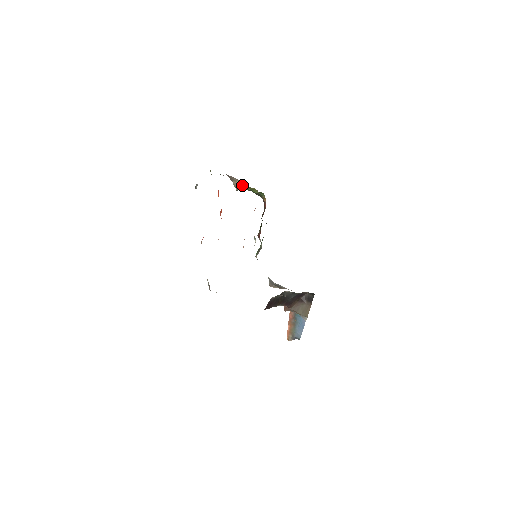
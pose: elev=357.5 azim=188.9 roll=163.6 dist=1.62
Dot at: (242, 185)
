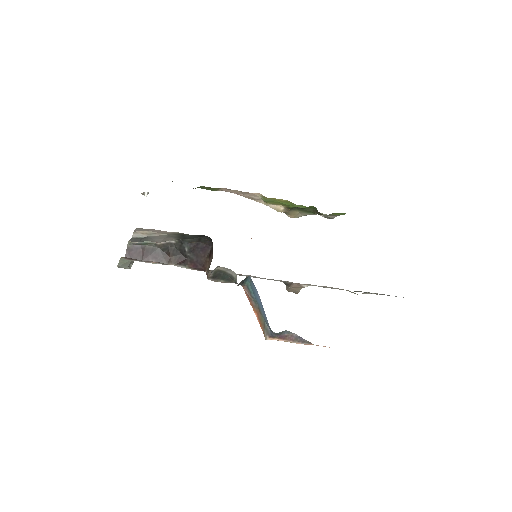
Dot at: (284, 206)
